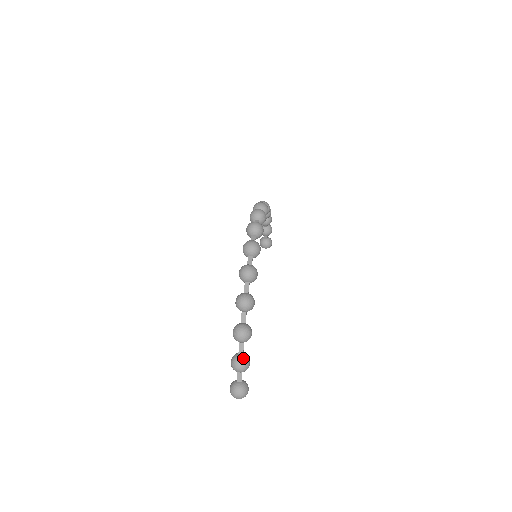
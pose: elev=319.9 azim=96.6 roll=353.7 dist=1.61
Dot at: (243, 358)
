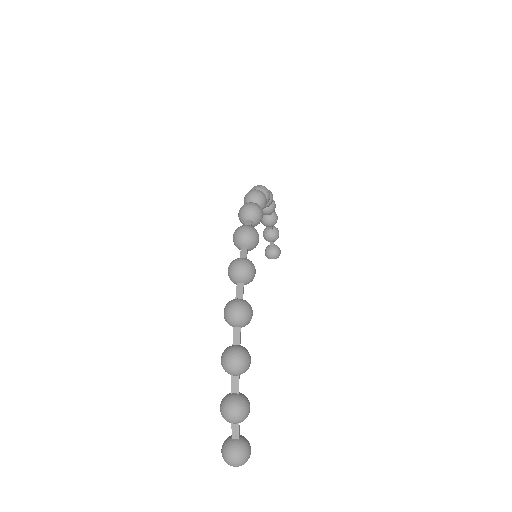
Dot at: (238, 400)
